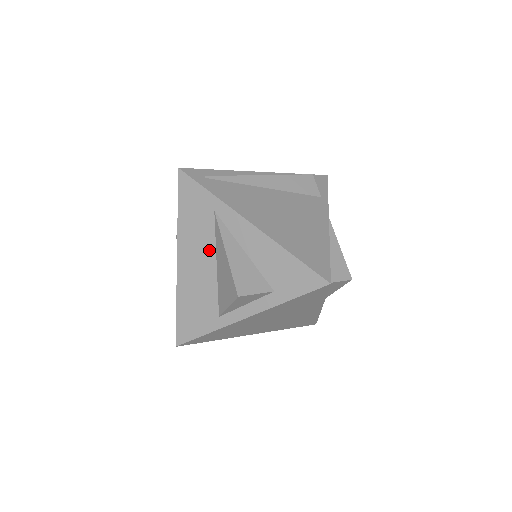
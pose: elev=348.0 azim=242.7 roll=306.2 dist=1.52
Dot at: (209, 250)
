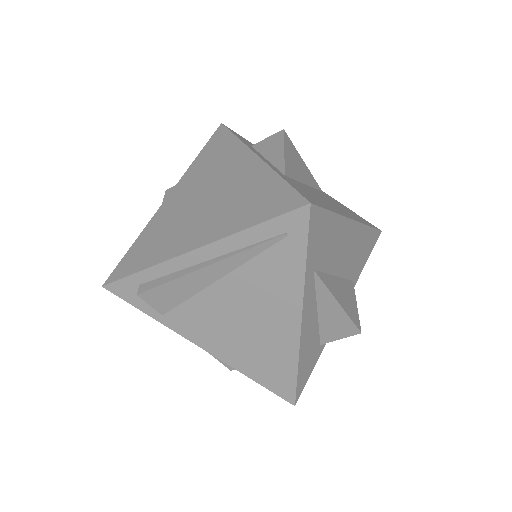
Dot at: occluded
